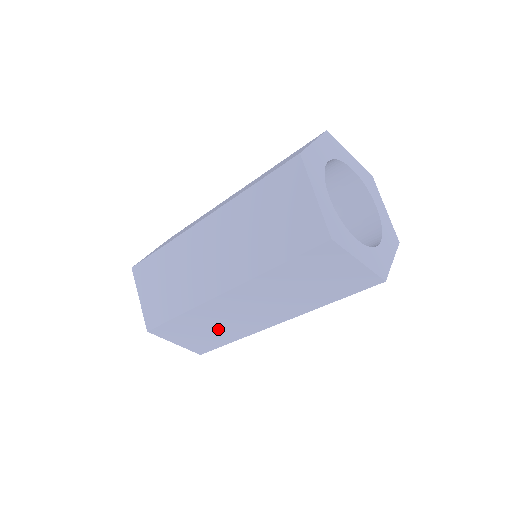
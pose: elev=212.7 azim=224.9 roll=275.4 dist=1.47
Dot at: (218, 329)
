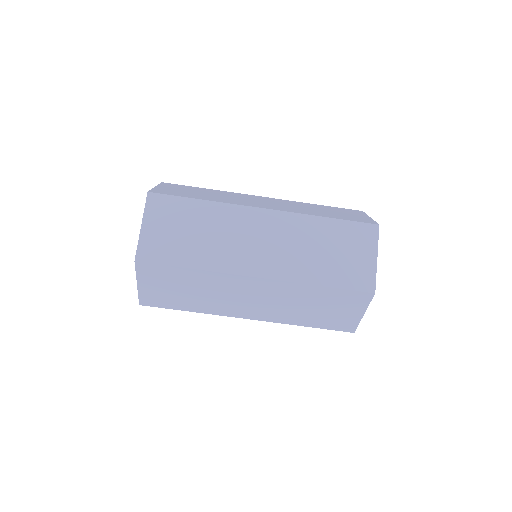
Dot at: (199, 296)
